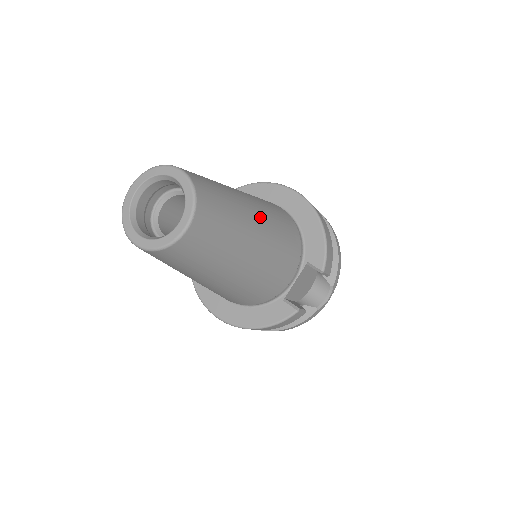
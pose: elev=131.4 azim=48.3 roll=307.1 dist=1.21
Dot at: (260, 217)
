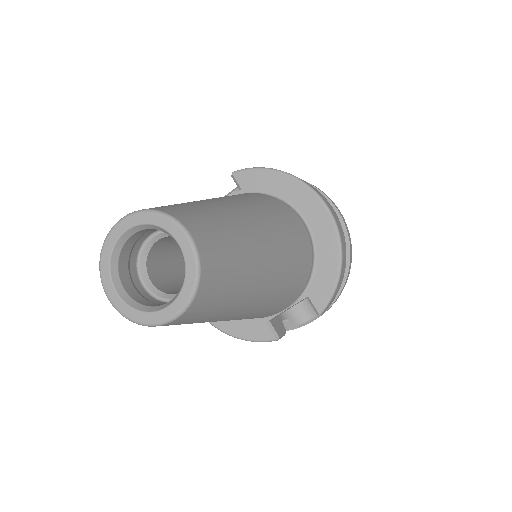
Dot at: (273, 268)
